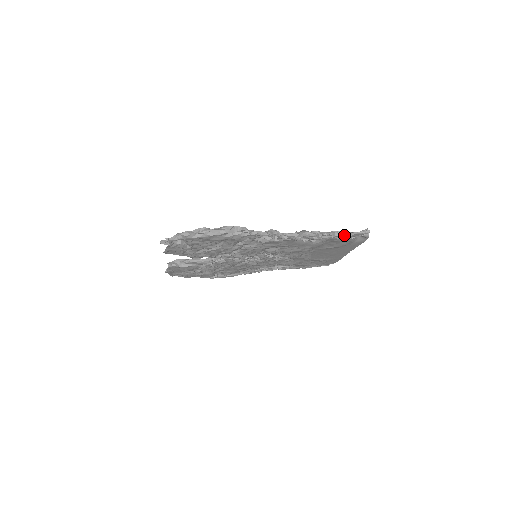
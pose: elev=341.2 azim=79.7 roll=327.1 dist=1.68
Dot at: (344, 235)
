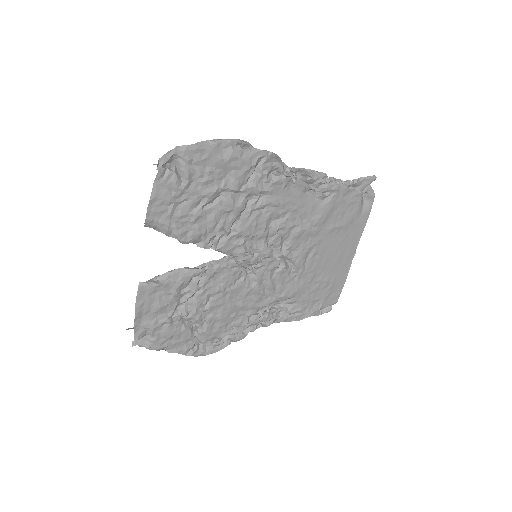
Dot at: (353, 181)
